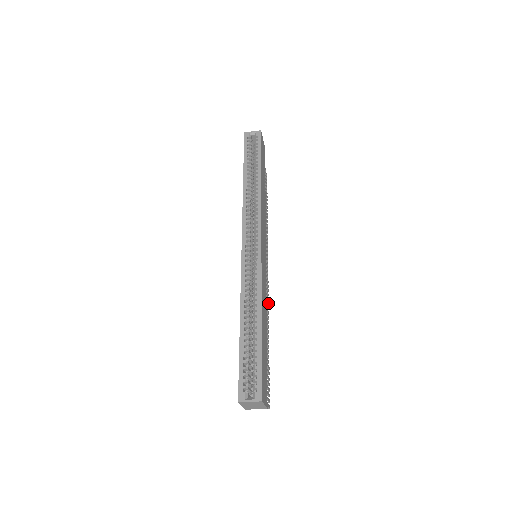
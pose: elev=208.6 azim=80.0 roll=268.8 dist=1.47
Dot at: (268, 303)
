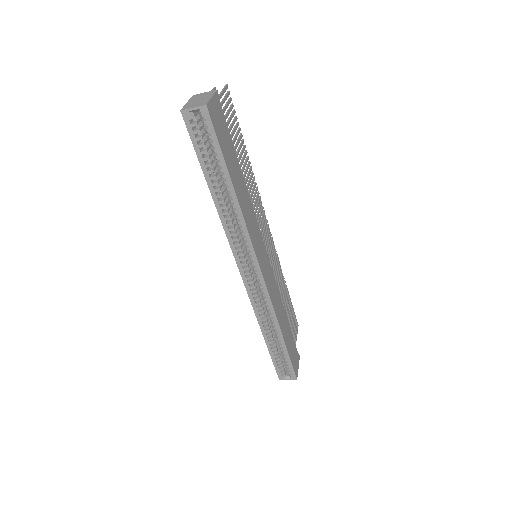
Dot at: (277, 255)
